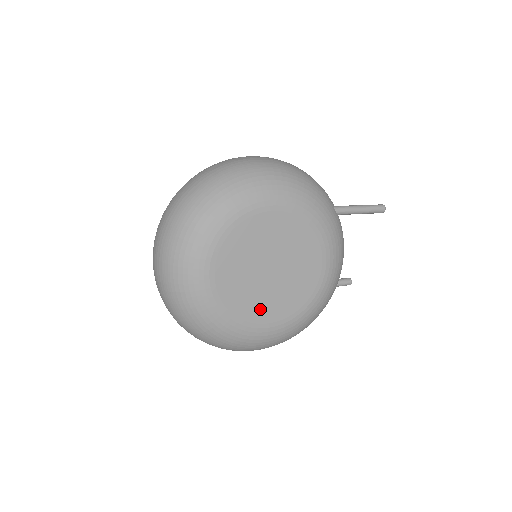
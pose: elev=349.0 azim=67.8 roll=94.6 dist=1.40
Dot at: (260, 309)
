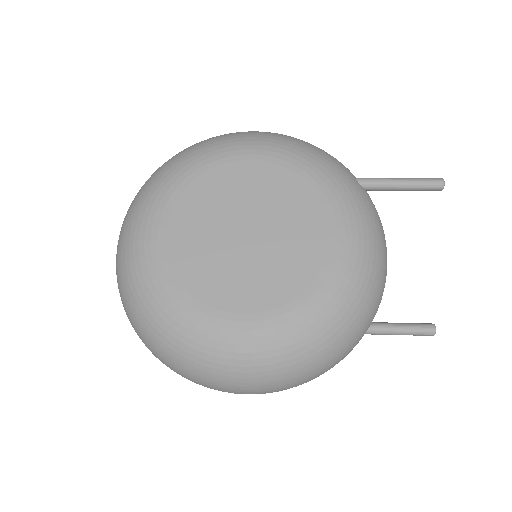
Dot at: (229, 289)
